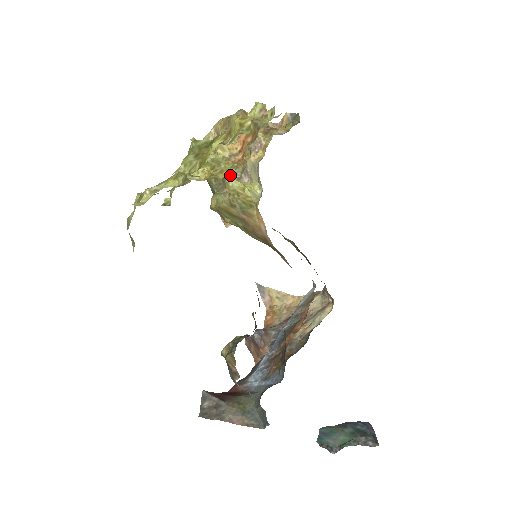
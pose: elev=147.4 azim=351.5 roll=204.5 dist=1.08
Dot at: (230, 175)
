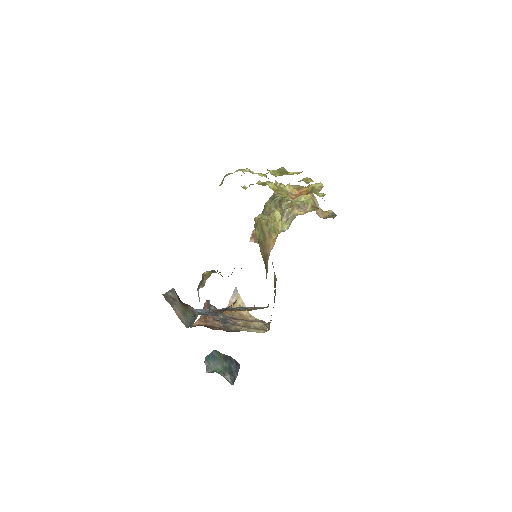
Dot at: occluded
